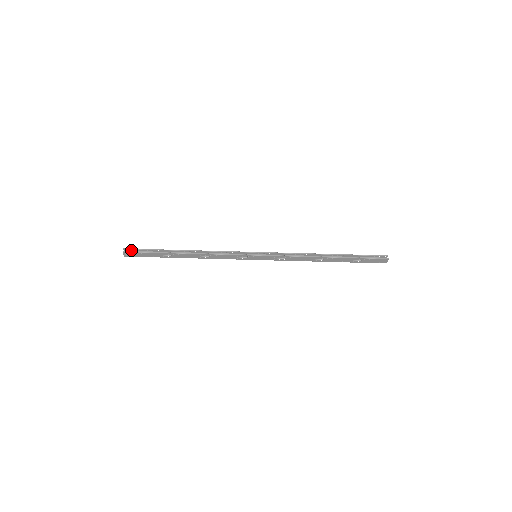
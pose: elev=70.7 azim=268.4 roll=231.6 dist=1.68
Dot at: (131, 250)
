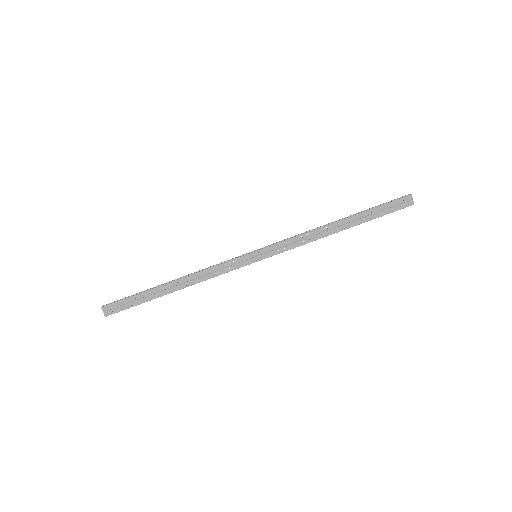
Dot at: (112, 306)
